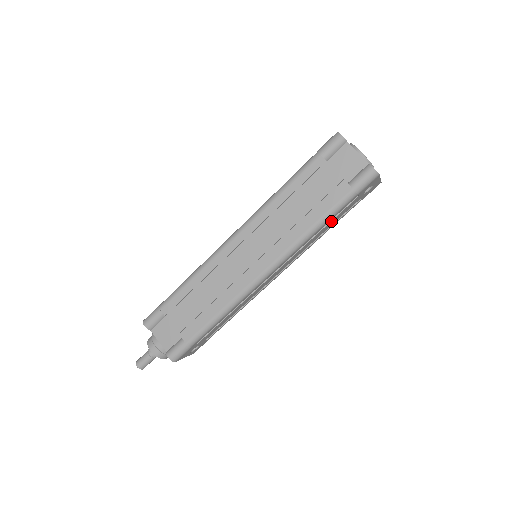
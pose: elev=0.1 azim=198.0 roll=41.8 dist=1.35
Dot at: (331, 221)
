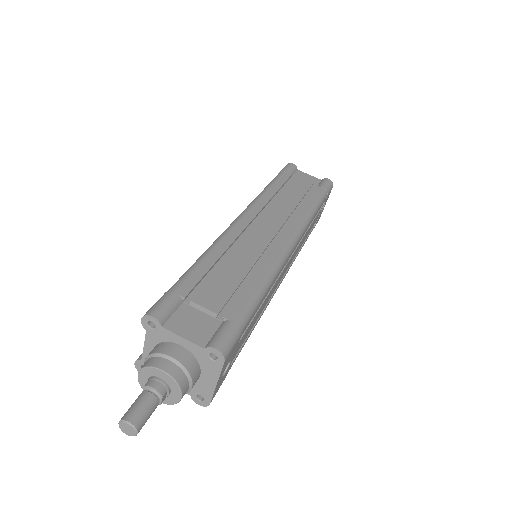
Dot at: (313, 221)
